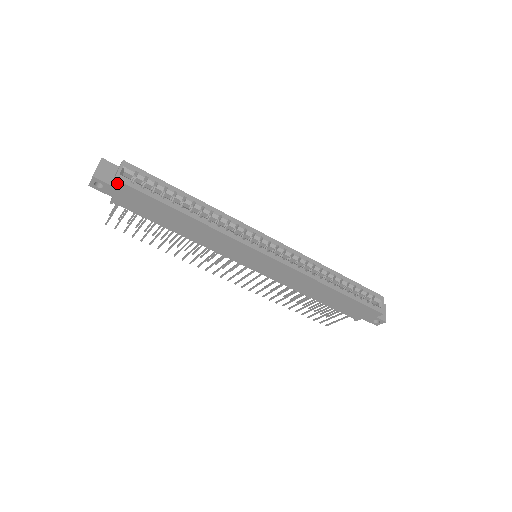
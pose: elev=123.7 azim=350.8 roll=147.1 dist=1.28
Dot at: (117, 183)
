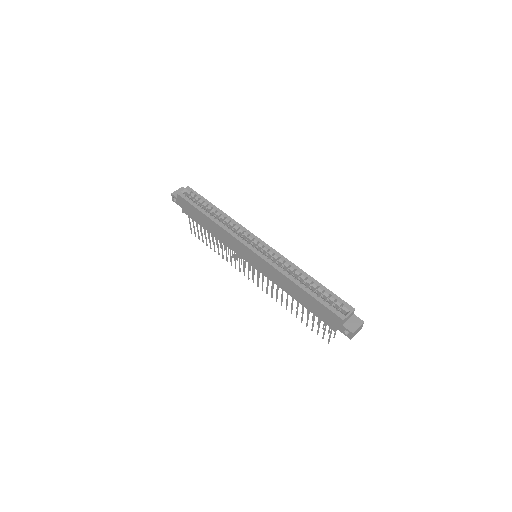
Dot at: (179, 196)
